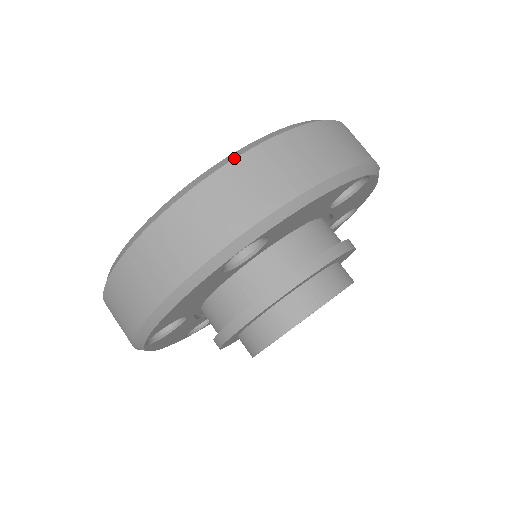
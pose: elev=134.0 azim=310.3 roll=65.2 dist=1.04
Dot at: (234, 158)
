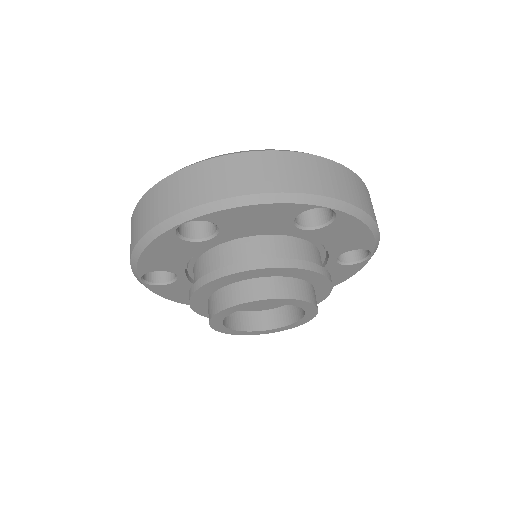
Dot at: (209, 159)
